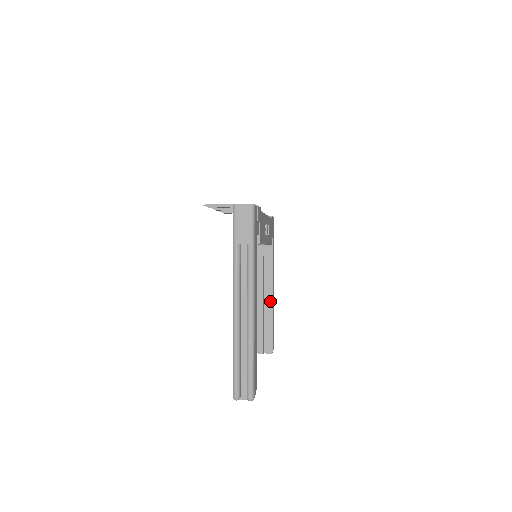
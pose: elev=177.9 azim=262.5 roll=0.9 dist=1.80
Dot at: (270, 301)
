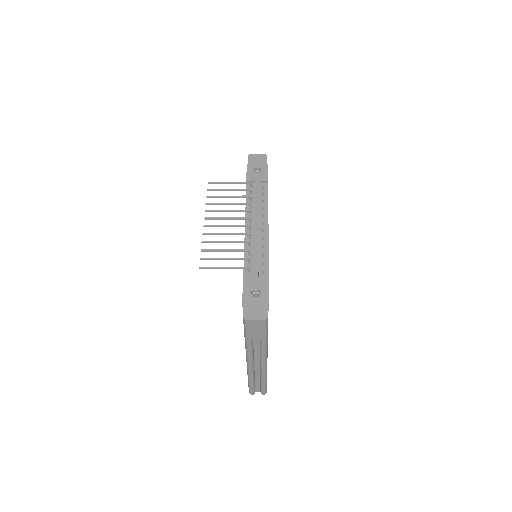
Dot at: occluded
